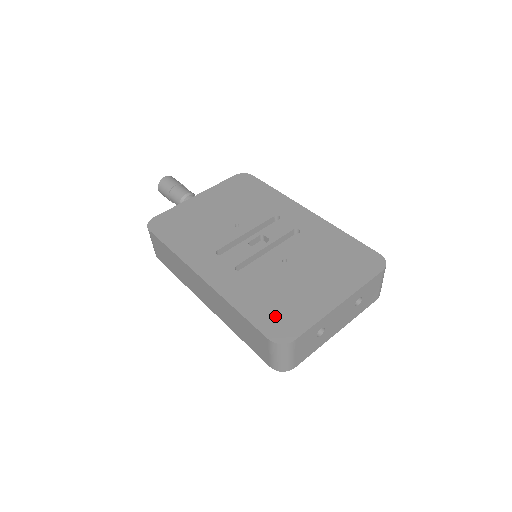
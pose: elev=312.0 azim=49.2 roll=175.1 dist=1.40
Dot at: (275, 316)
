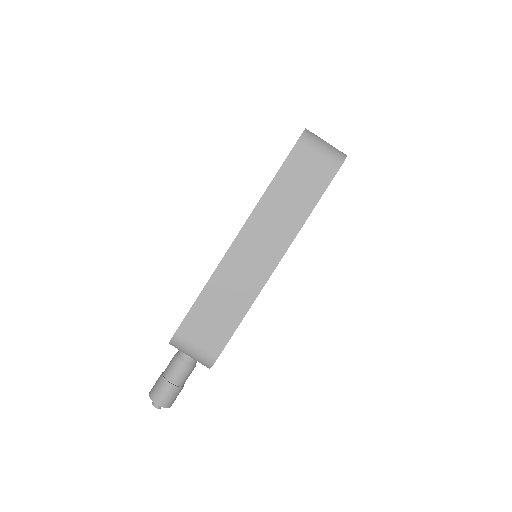
Dot at: occluded
